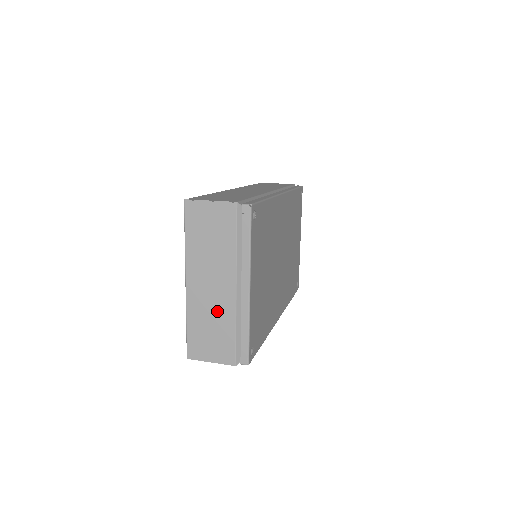
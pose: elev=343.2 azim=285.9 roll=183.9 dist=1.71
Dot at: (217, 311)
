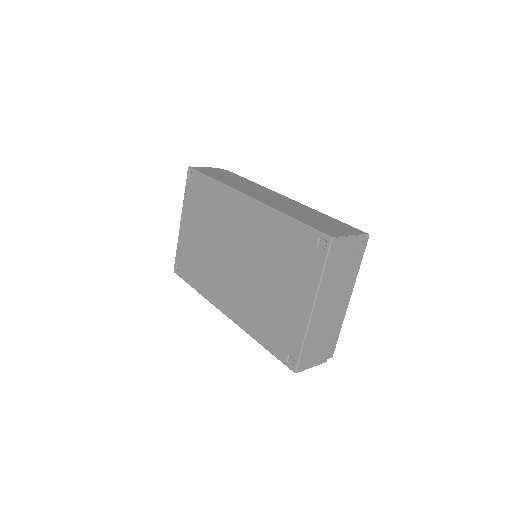
Dot at: (327, 325)
